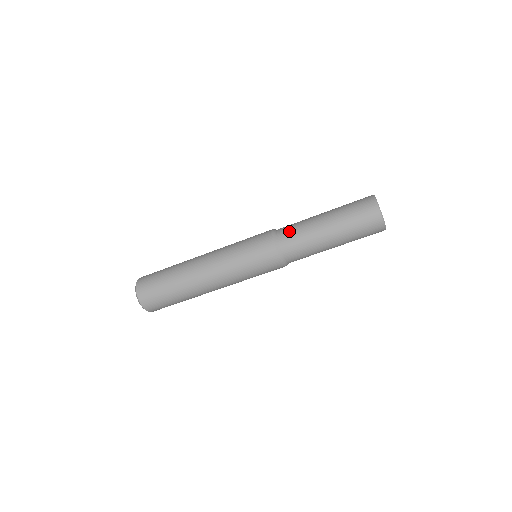
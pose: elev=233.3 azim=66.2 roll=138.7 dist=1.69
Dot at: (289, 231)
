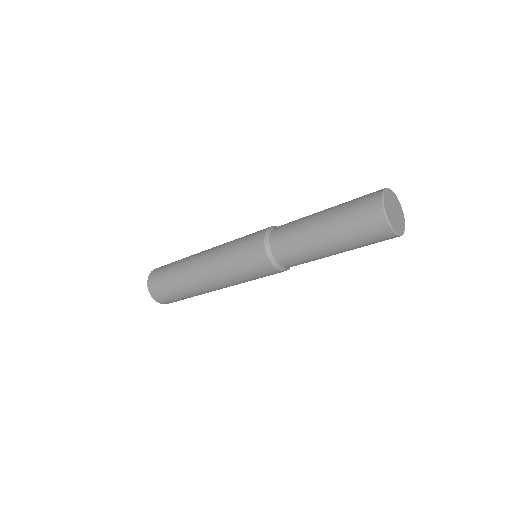
Dot at: (284, 226)
